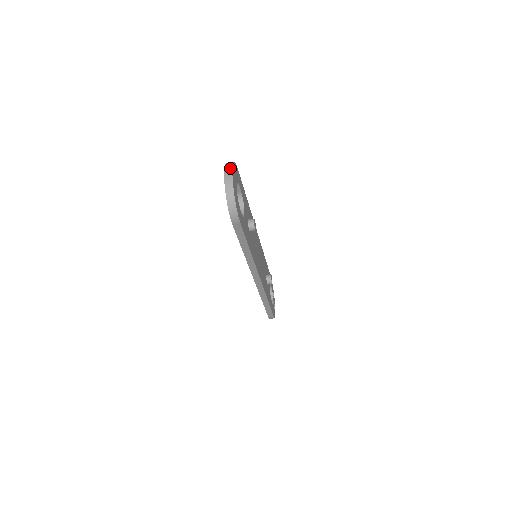
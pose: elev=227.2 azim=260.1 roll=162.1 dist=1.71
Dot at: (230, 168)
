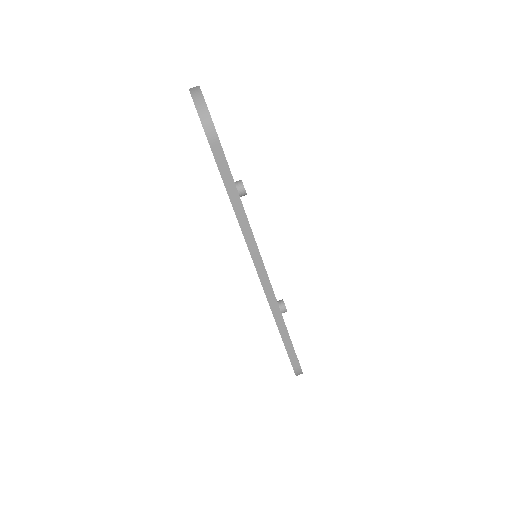
Dot at: (196, 86)
